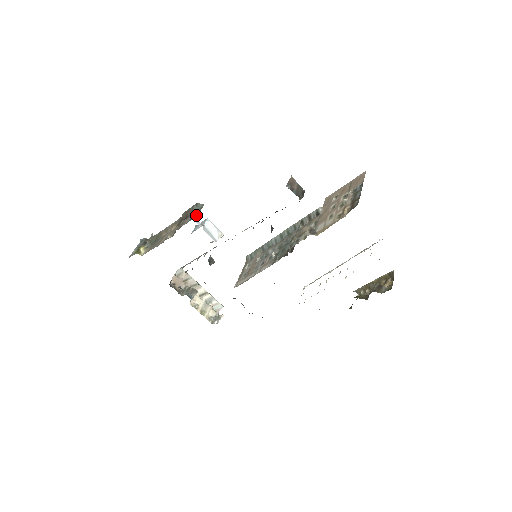
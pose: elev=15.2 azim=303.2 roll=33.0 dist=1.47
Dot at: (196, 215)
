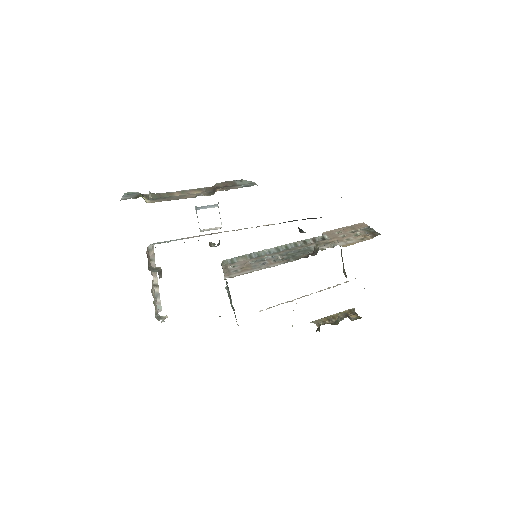
Dot at: (256, 184)
